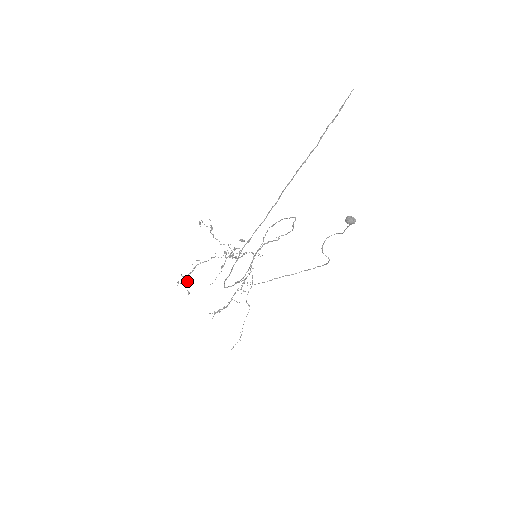
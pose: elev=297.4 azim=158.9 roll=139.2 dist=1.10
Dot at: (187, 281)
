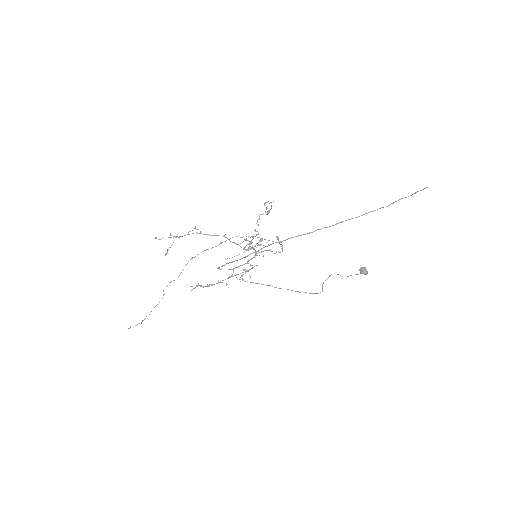
Dot at: (173, 242)
